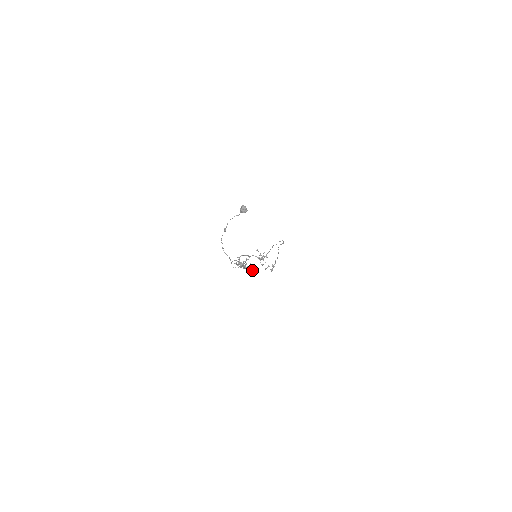
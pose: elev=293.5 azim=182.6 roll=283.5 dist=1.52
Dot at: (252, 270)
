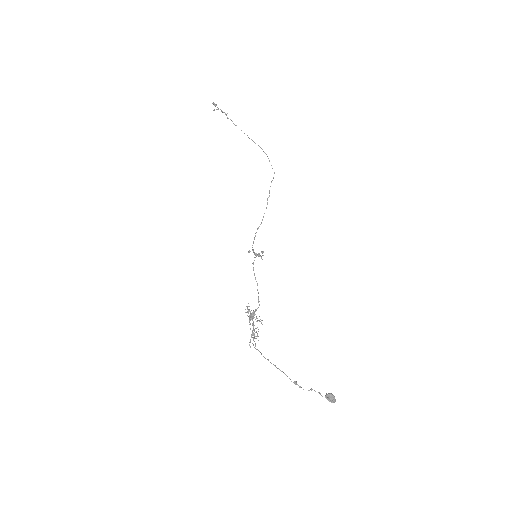
Dot at: occluded
